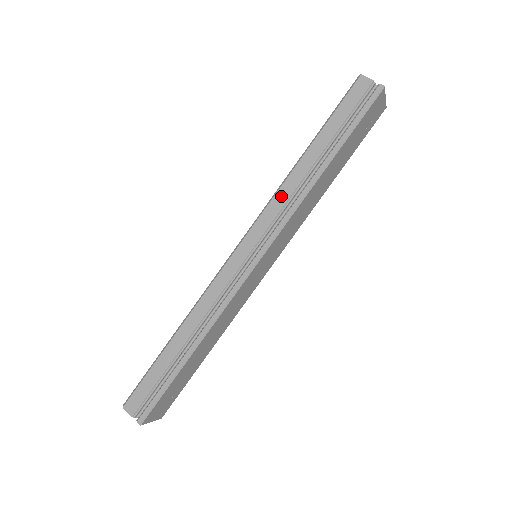
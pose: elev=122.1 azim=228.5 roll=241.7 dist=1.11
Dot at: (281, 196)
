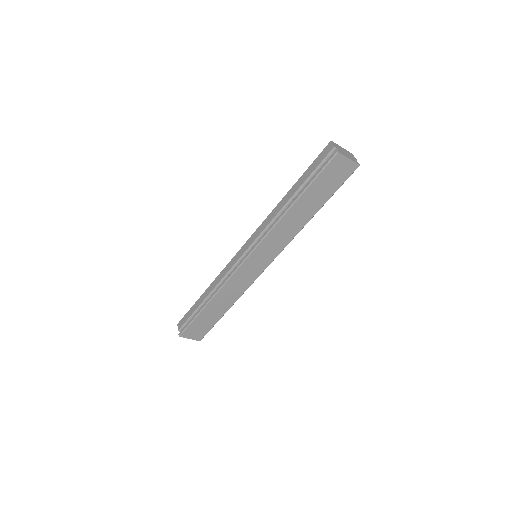
Dot at: (268, 219)
